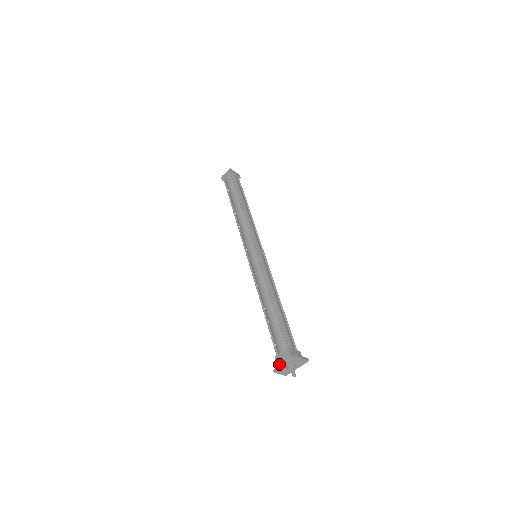
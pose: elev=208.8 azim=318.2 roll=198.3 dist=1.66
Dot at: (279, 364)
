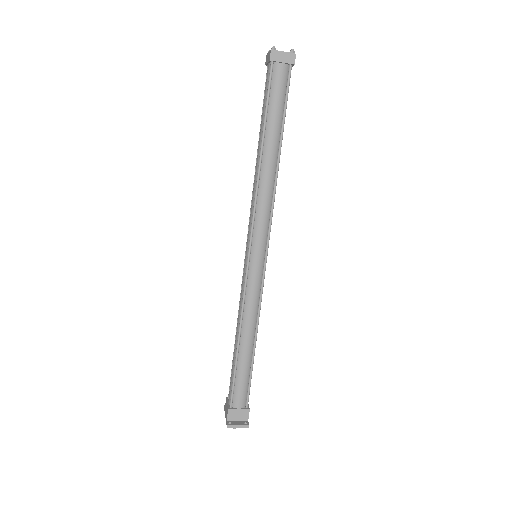
Dot at: (225, 409)
